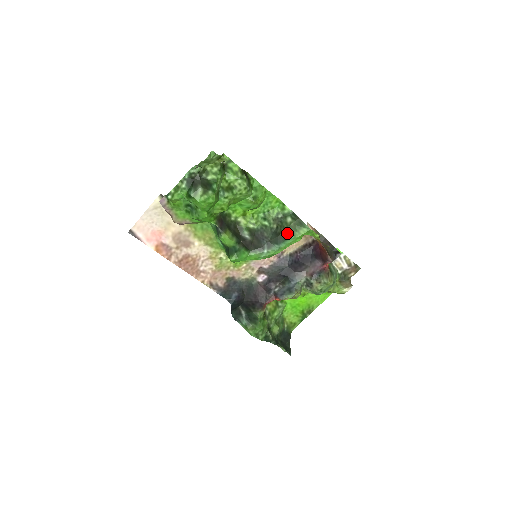
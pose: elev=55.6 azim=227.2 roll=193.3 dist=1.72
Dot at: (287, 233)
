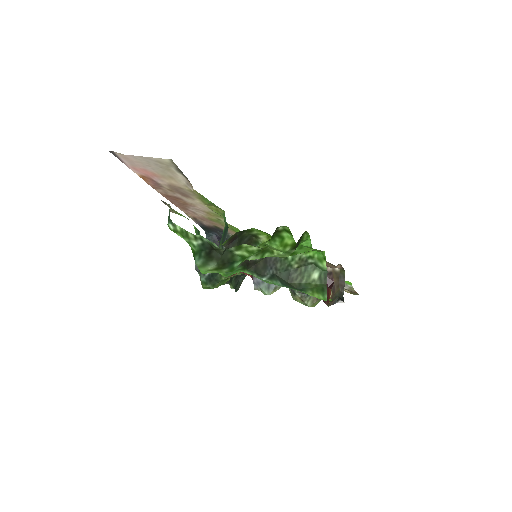
Dot at: (300, 287)
